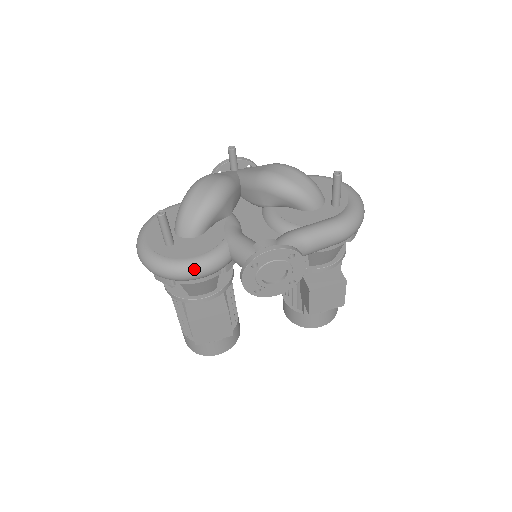
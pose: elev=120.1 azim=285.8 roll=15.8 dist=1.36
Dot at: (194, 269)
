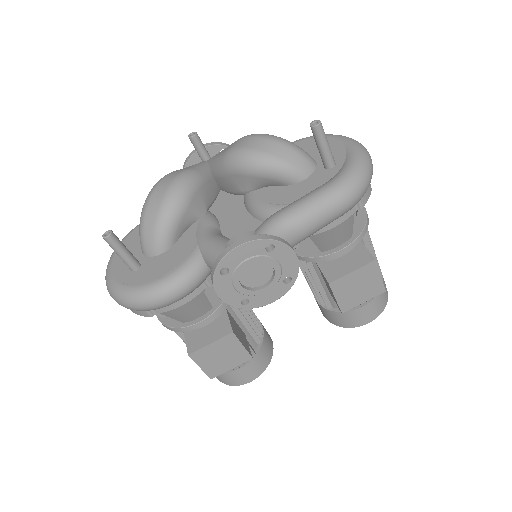
Dot at: (163, 292)
